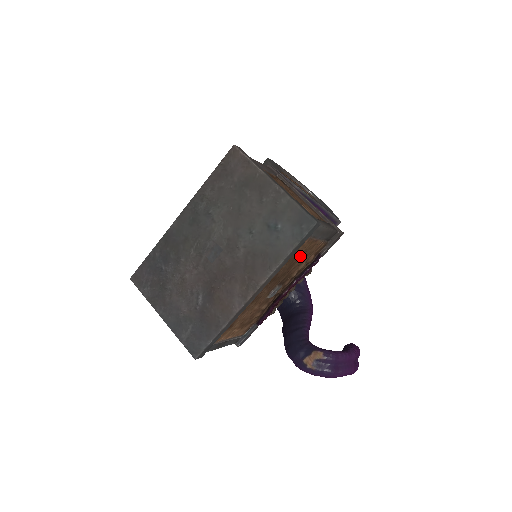
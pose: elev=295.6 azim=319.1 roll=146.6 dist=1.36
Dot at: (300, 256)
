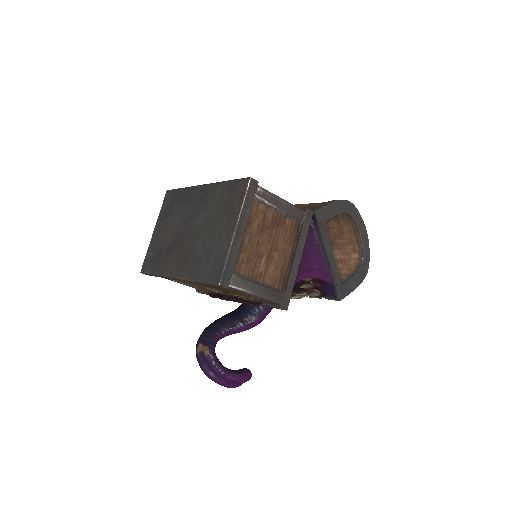
Dot at: (230, 290)
